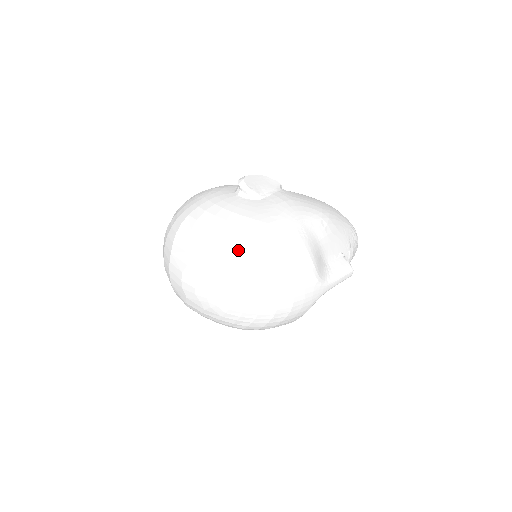
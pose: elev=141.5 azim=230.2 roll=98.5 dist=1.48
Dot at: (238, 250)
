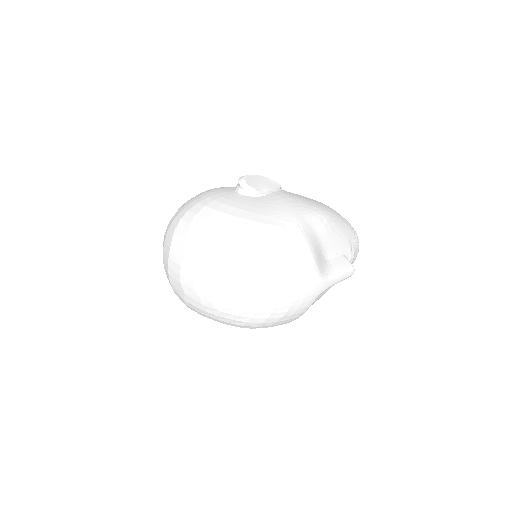
Dot at: (237, 241)
